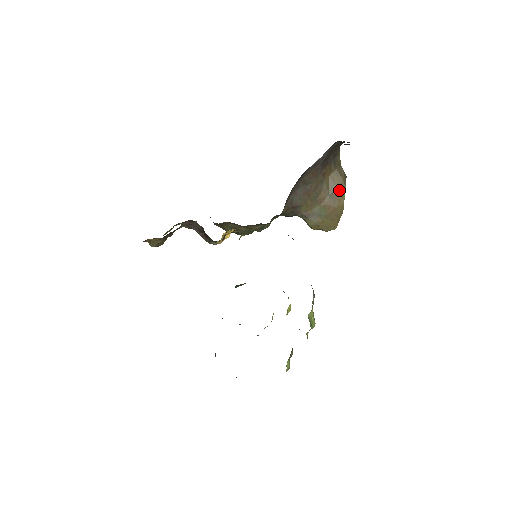
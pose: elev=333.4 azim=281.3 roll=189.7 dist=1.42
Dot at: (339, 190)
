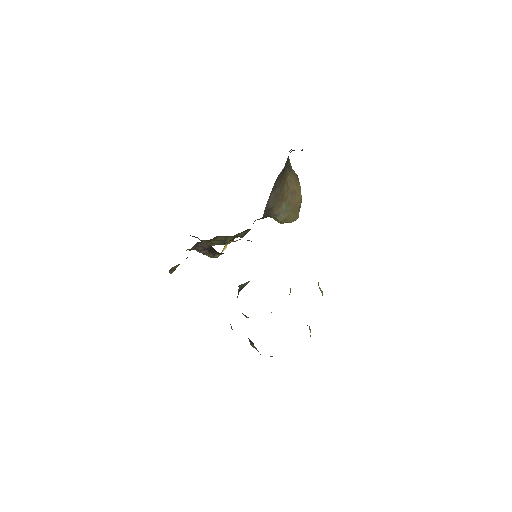
Dot at: (296, 188)
